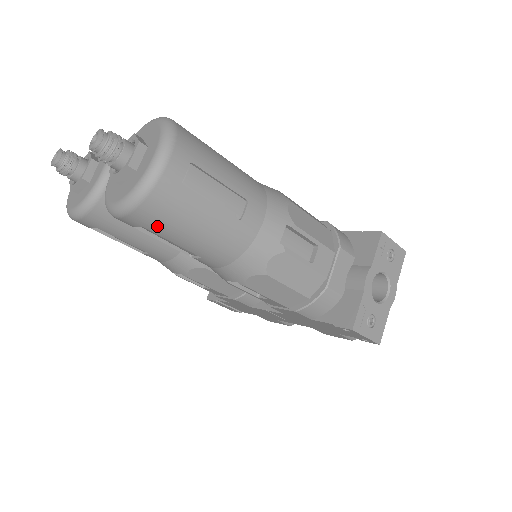
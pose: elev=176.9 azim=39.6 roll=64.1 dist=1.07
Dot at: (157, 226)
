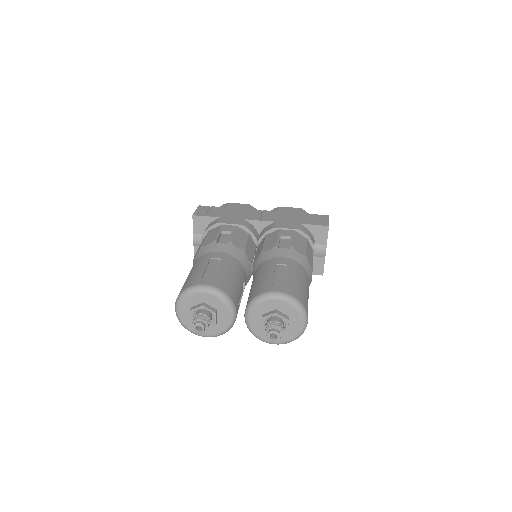
Dot at: occluded
